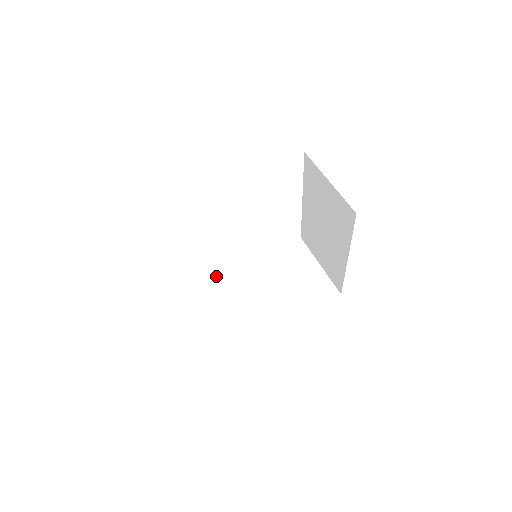
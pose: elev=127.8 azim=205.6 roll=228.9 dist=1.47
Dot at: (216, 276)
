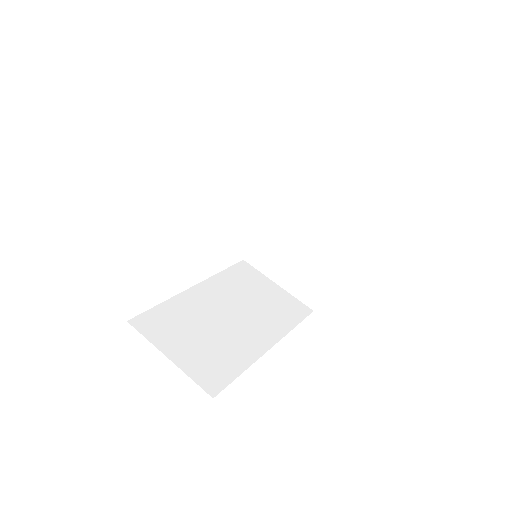
Dot at: (170, 303)
